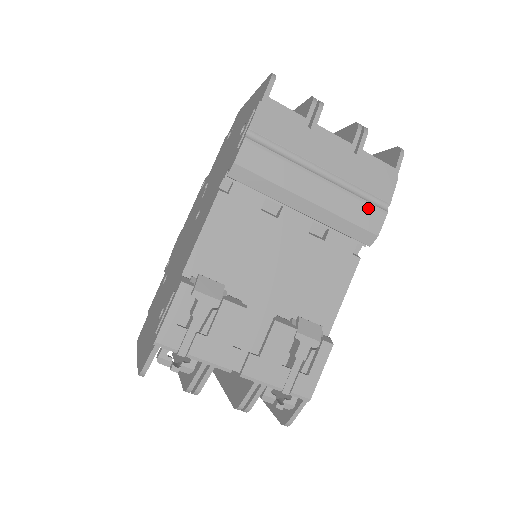
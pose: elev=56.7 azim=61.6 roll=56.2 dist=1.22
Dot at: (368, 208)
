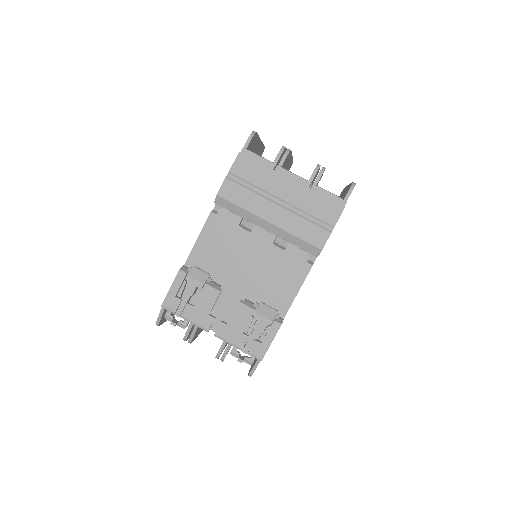
Dot at: (315, 229)
